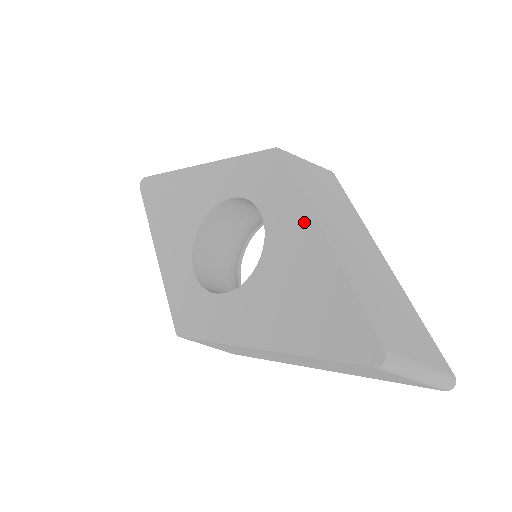
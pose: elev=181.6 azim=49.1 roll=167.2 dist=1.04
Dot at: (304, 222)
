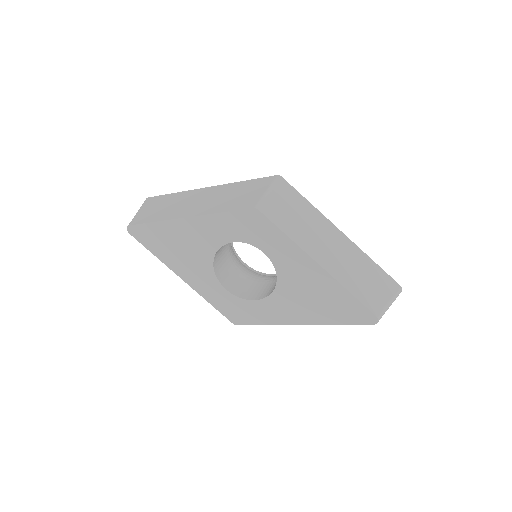
Dot at: (301, 258)
